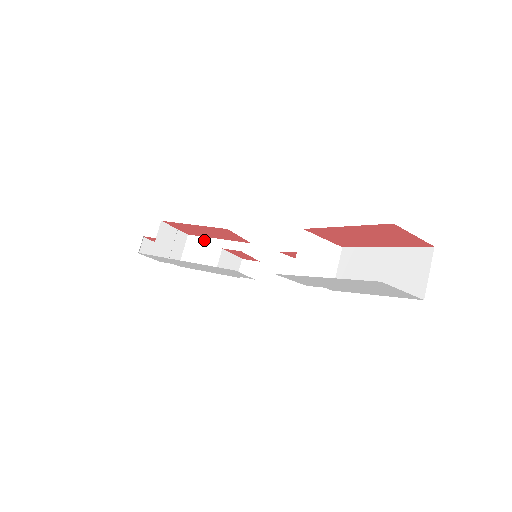
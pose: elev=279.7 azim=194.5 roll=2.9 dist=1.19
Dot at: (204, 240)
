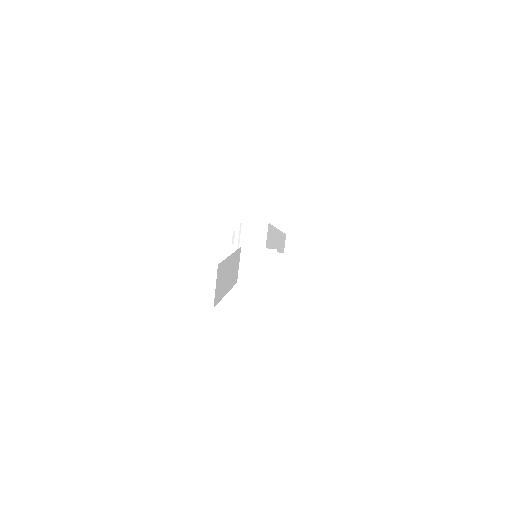
Dot at: (273, 229)
